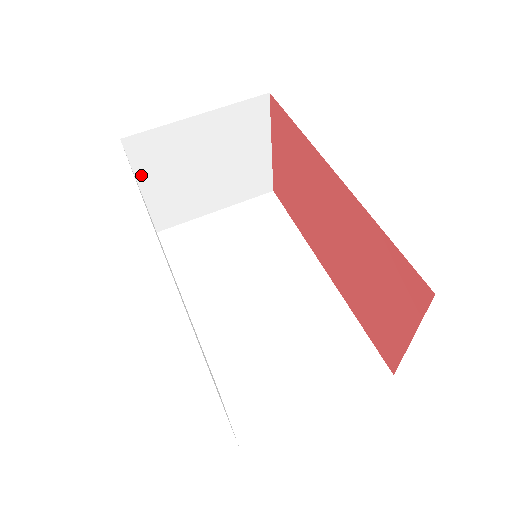
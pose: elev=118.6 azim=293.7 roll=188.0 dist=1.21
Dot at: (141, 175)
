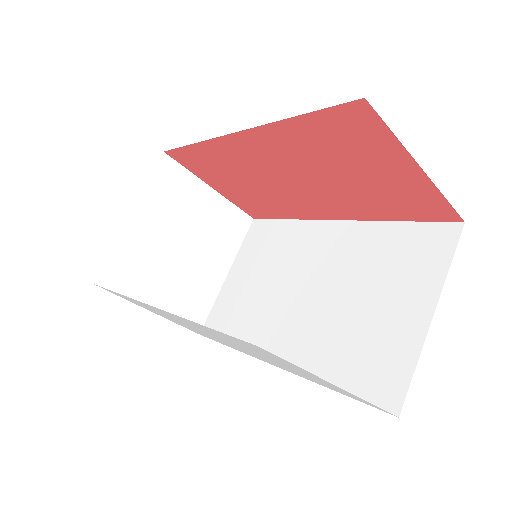
Dot at: (137, 297)
